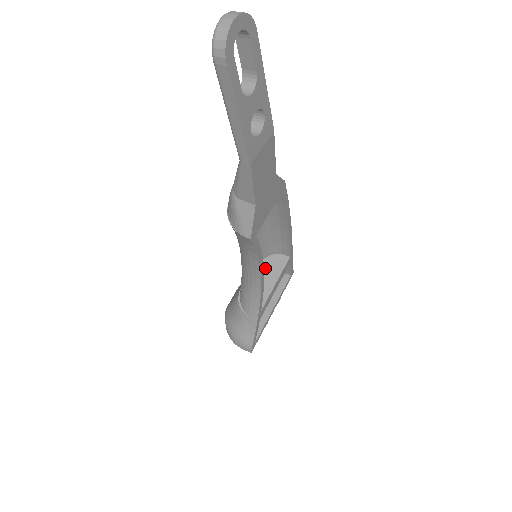
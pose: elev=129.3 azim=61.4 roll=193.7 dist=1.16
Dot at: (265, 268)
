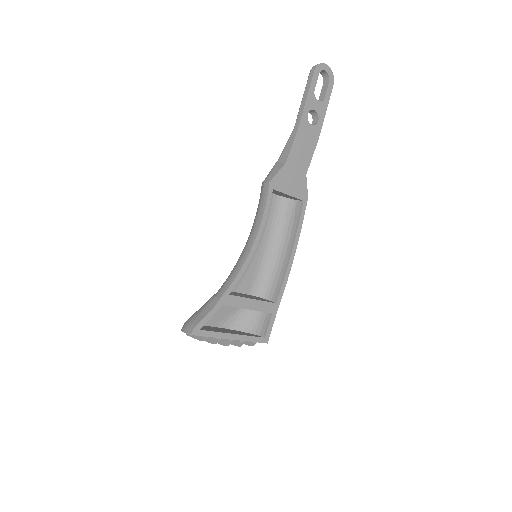
Dot at: (252, 296)
